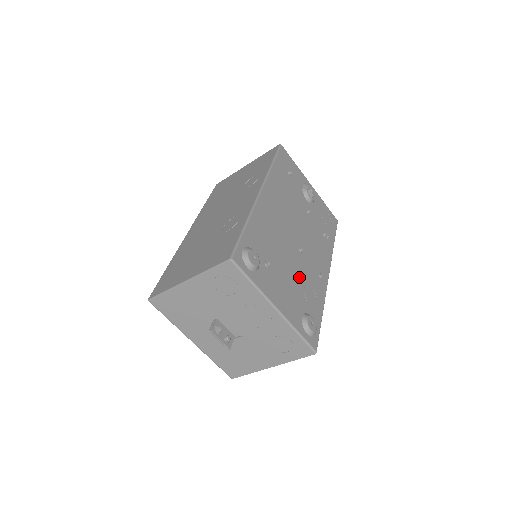
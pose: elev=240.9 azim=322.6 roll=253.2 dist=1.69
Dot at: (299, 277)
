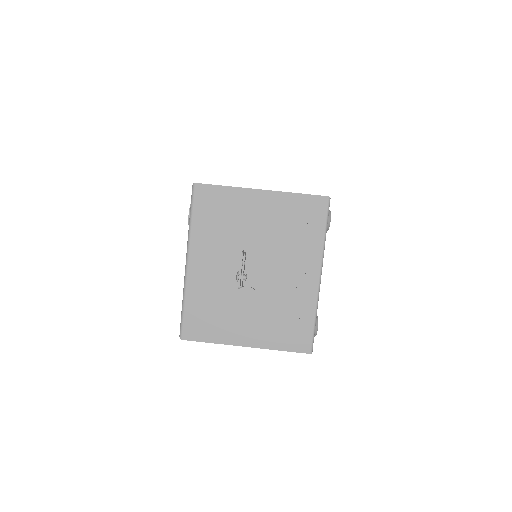
Dot at: occluded
